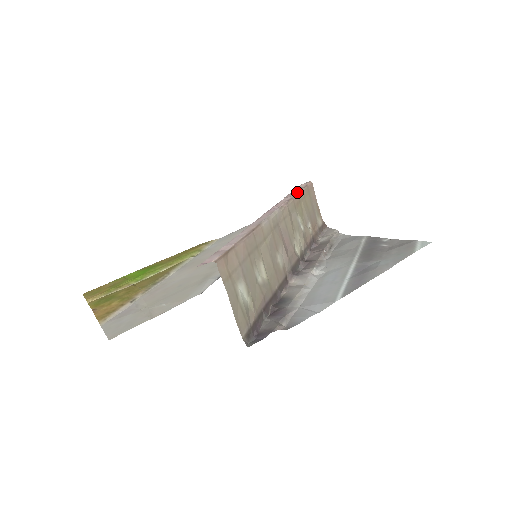
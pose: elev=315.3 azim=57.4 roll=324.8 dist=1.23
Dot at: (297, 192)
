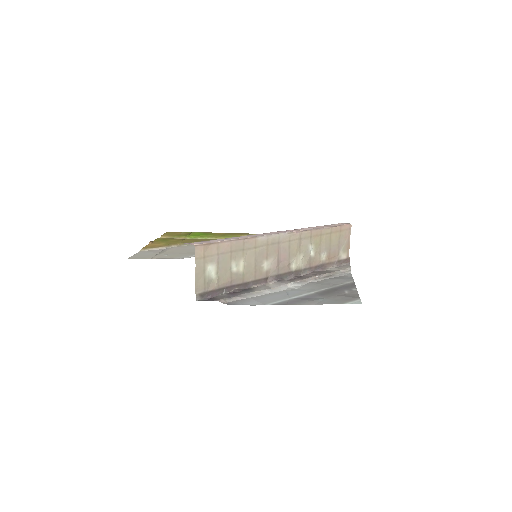
Dot at: (323, 227)
